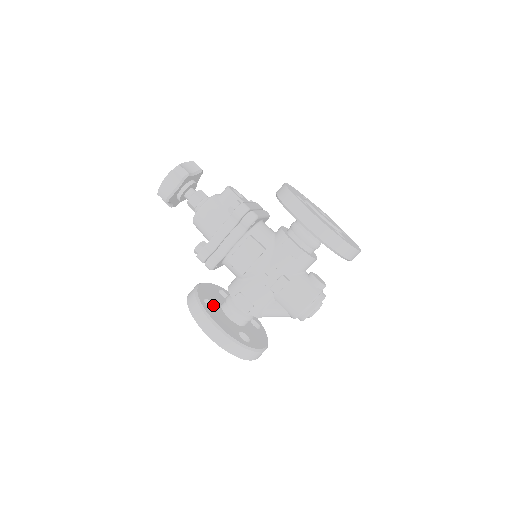
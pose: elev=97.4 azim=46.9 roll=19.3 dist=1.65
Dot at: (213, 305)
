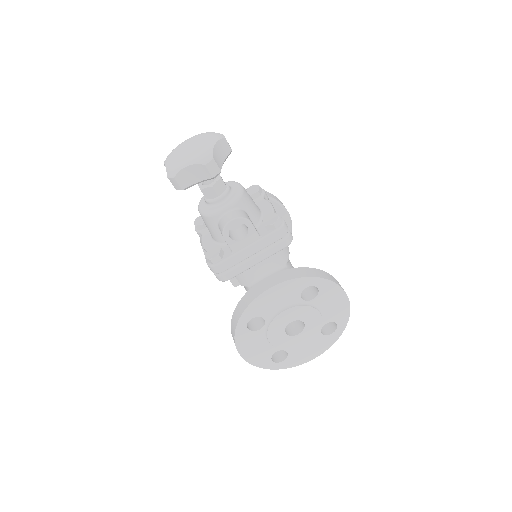
Dot at: occluded
